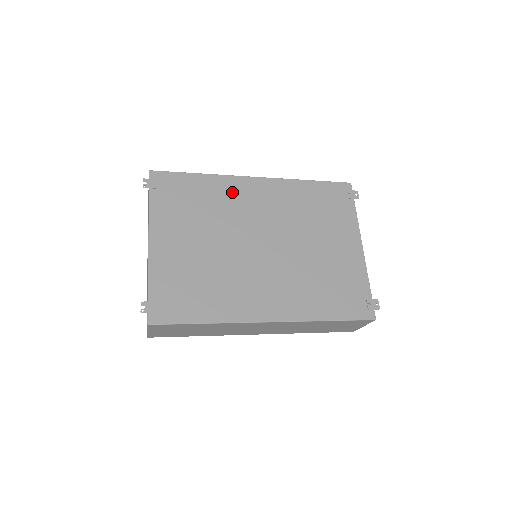
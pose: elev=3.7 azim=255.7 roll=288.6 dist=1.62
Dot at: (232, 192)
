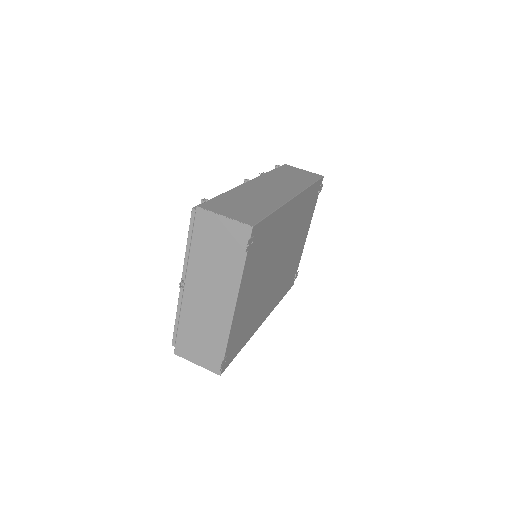
Dot at: (282, 222)
